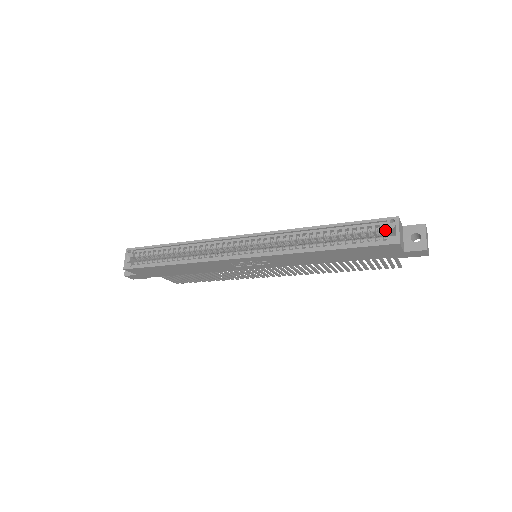
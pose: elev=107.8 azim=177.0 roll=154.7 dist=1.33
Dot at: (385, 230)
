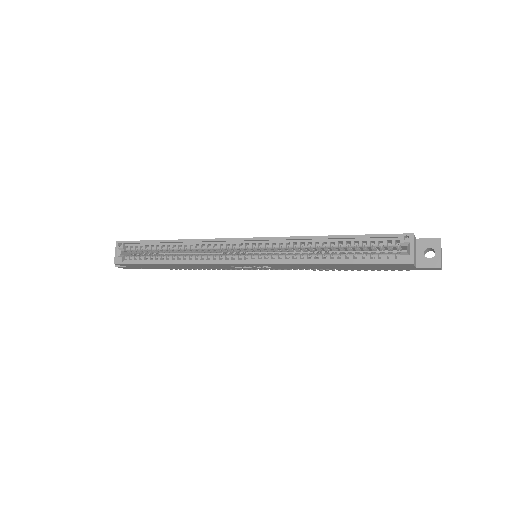
Dot at: occluded
